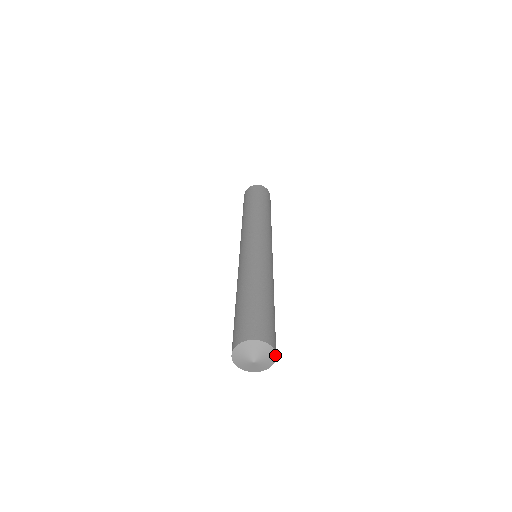
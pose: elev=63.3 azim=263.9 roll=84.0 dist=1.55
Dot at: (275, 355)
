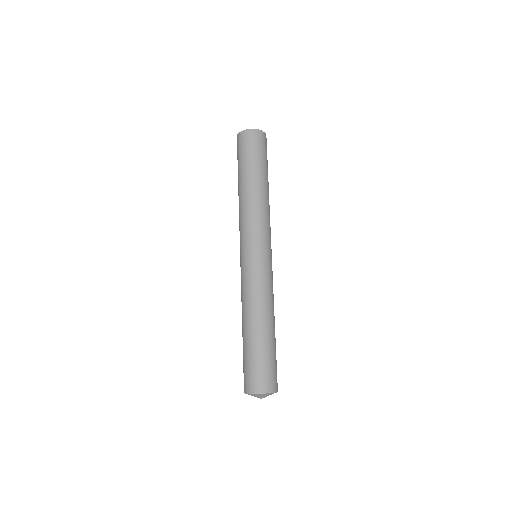
Dot at: occluded
